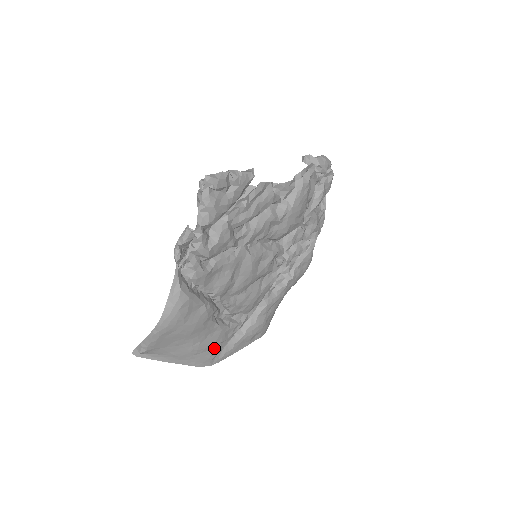
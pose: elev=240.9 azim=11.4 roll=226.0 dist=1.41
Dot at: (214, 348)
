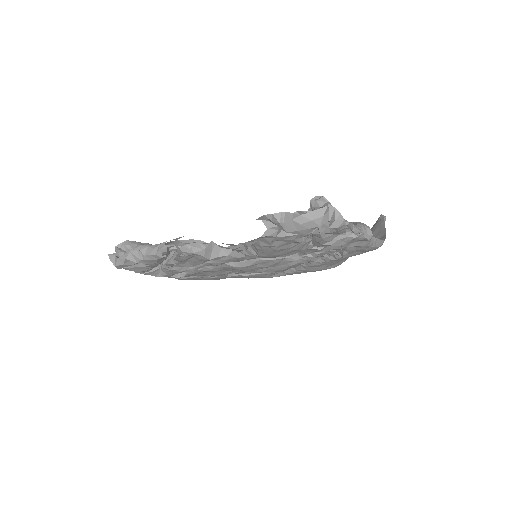
Dot at: occluded
